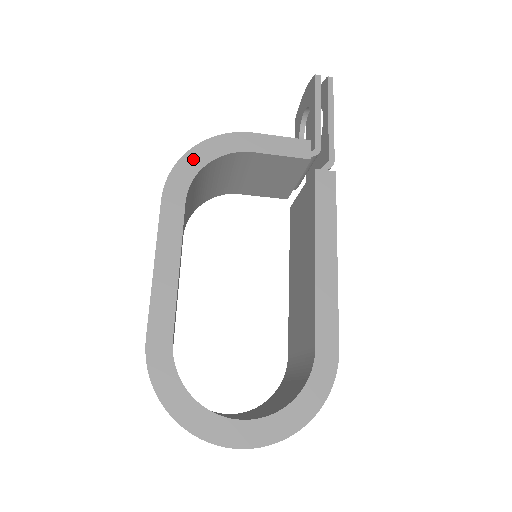
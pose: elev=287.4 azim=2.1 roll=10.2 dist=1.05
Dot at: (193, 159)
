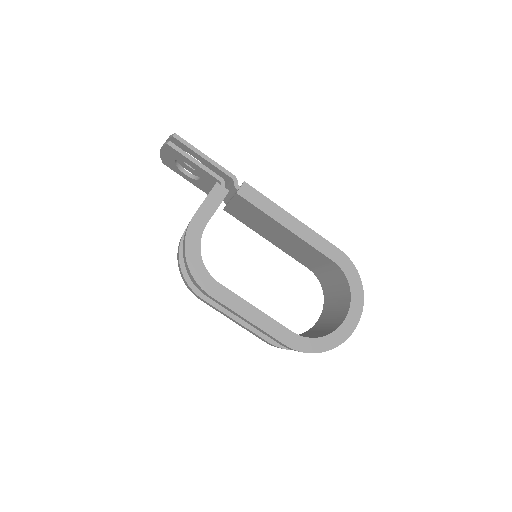
Dot at: (194, 263)
